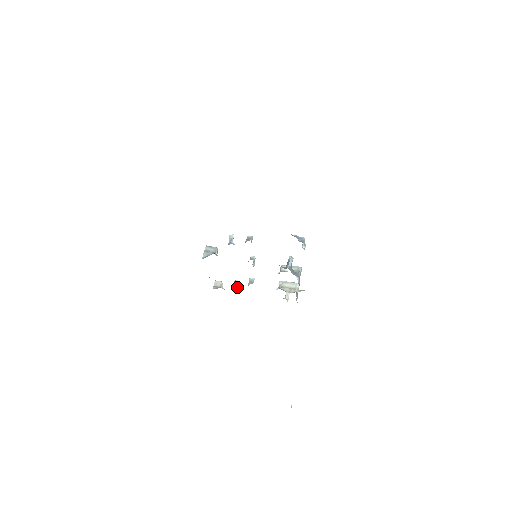
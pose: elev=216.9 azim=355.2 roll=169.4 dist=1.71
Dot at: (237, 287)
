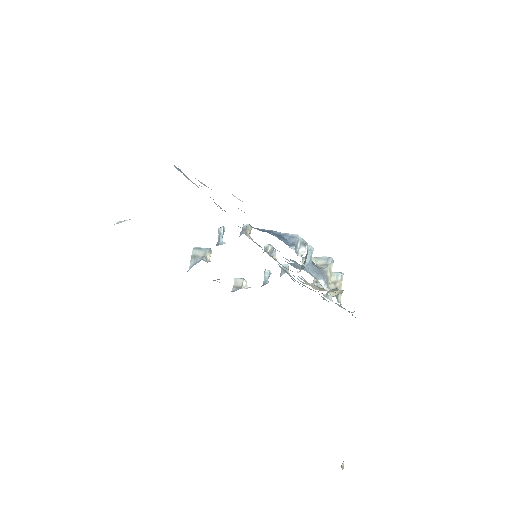
Dot at: (267, 280)
